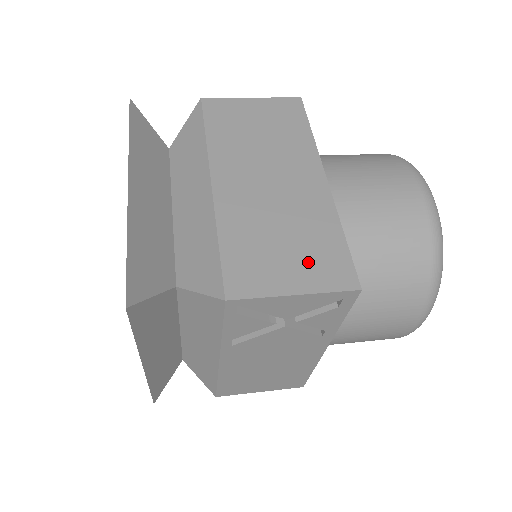
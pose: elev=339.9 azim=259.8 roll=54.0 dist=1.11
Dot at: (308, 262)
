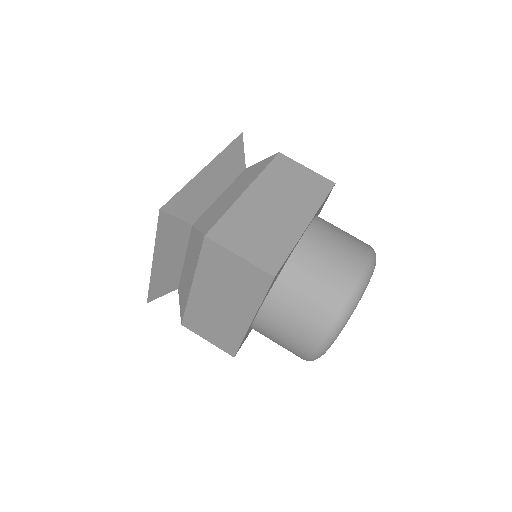
Dot at: (219, 338)
